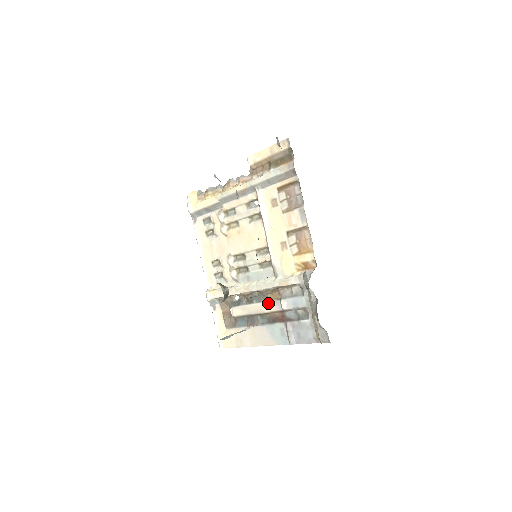
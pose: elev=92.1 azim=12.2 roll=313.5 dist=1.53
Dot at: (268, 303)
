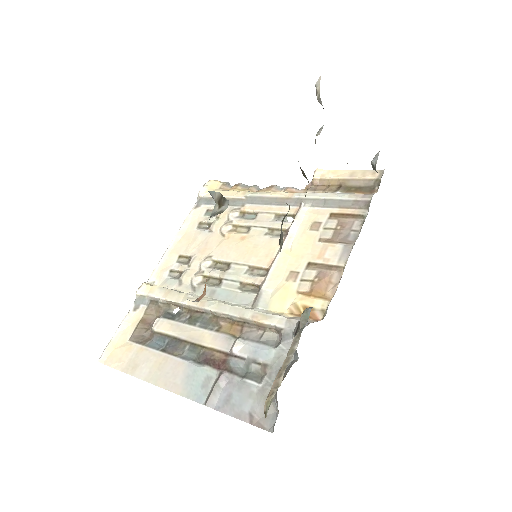
Dot at: (216, 334)
